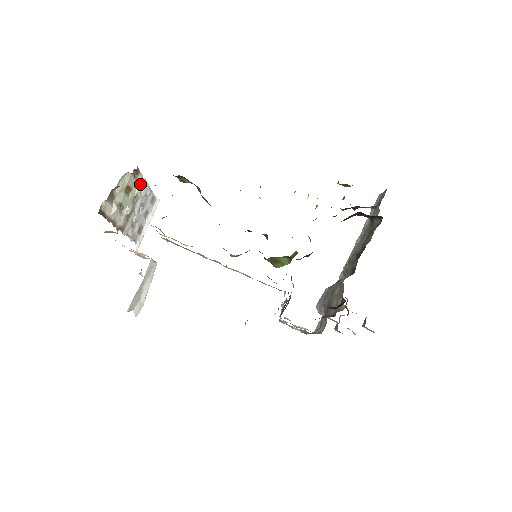
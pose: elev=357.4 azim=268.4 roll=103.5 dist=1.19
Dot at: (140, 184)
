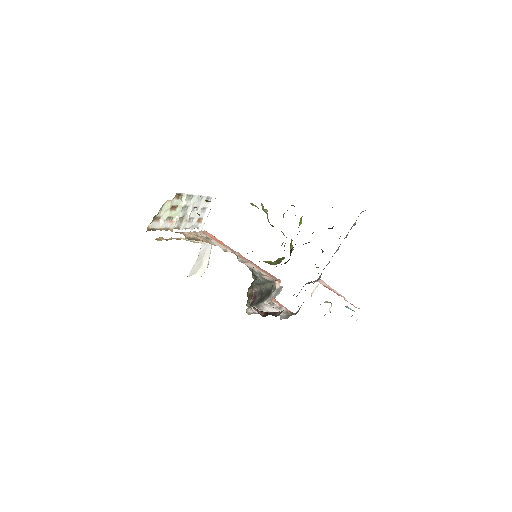
Dot at: (187, 199)
